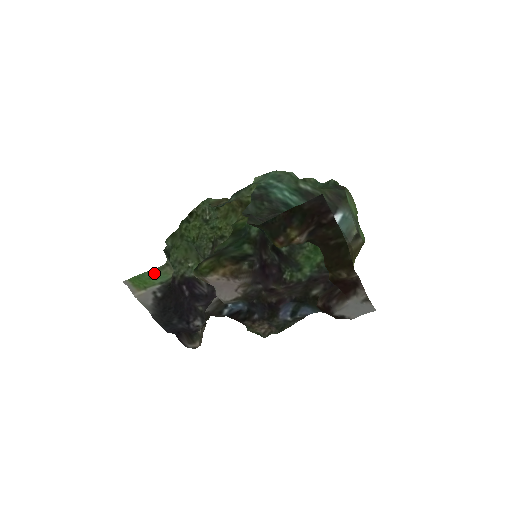
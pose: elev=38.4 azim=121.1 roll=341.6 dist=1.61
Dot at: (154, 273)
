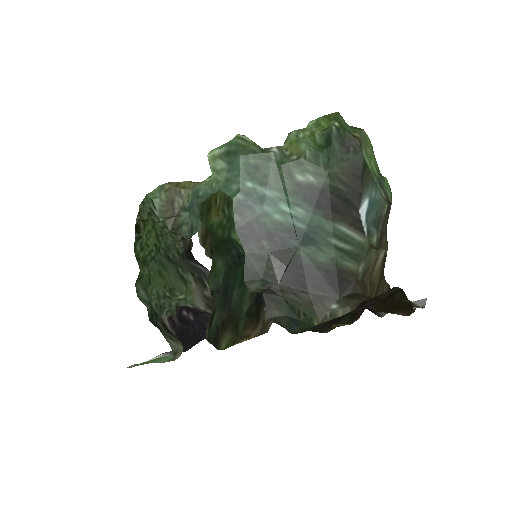
Dot at: (162, 361)
